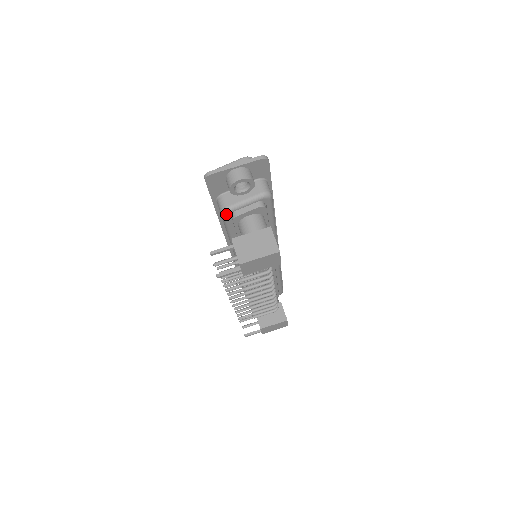
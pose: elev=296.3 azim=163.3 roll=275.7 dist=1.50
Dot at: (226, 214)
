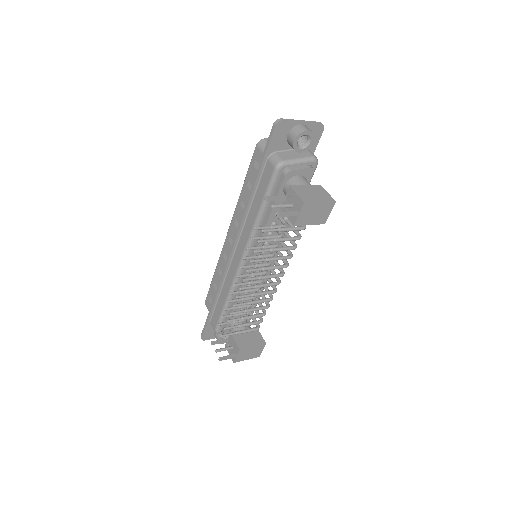
Dot at: (281, 167)
